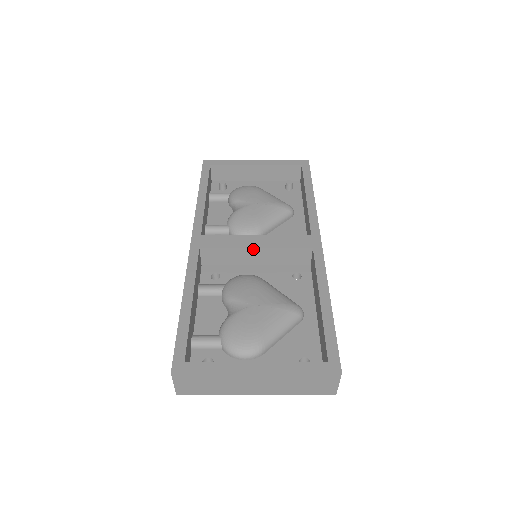
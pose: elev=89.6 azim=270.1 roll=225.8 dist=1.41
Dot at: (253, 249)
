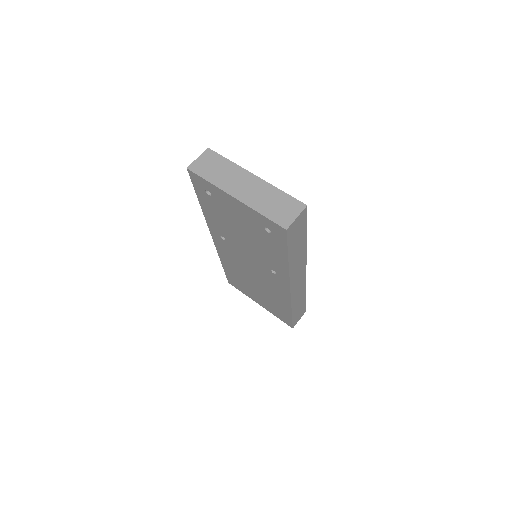
Dot at: occluded
